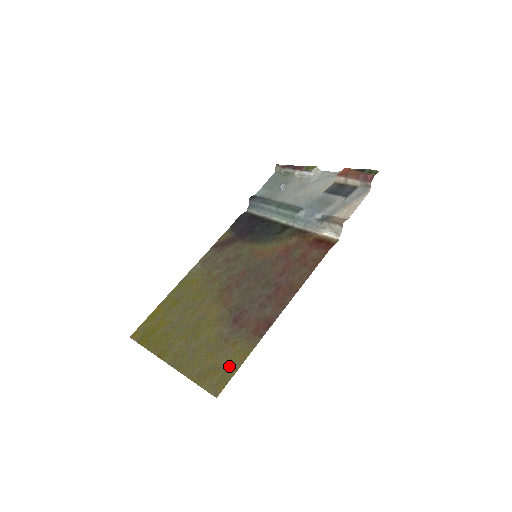
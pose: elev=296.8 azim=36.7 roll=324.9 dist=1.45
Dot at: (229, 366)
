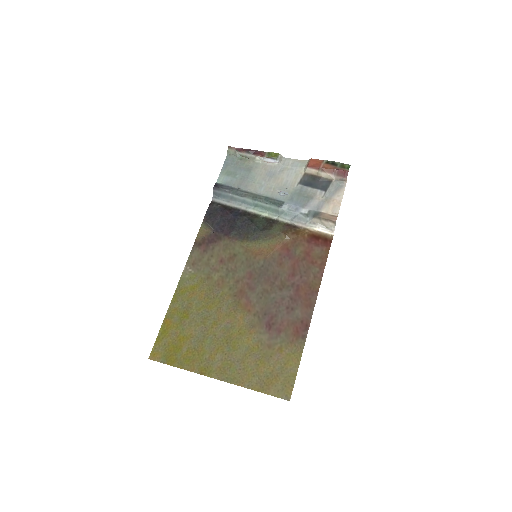
Dot at: (287, 371)
